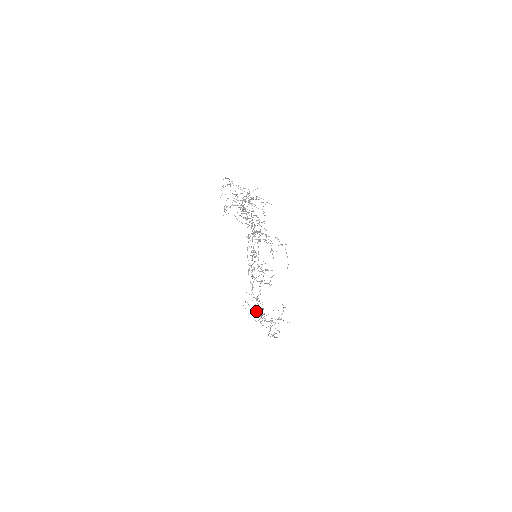
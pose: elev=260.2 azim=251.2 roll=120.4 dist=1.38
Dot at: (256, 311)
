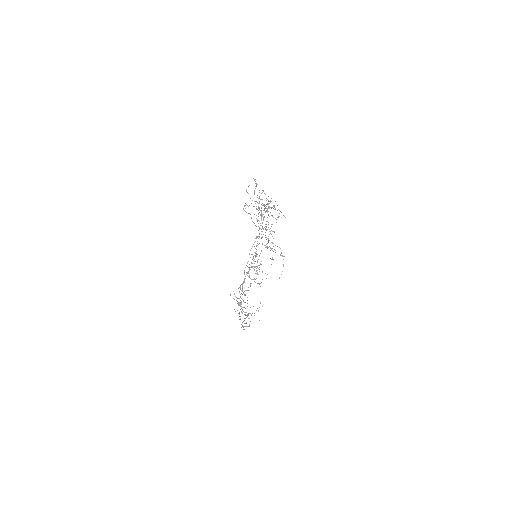
Dot at: (239, 302)
